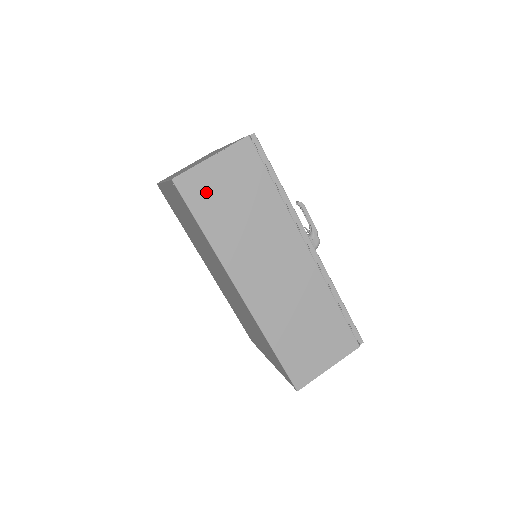
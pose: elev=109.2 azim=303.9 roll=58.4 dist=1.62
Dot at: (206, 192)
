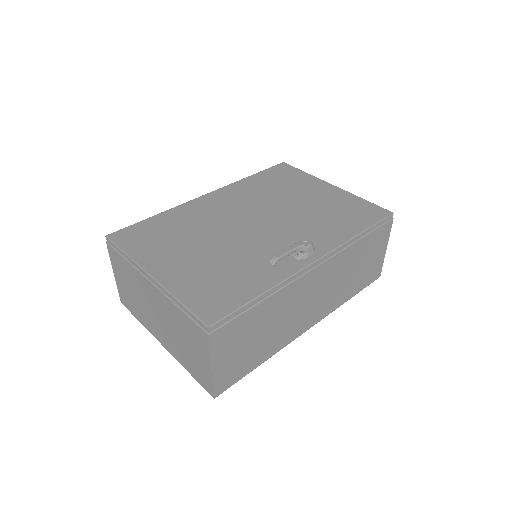
Dot at: (235, 368)
